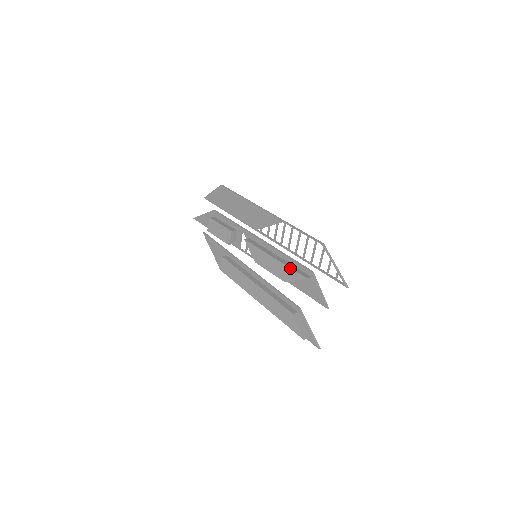
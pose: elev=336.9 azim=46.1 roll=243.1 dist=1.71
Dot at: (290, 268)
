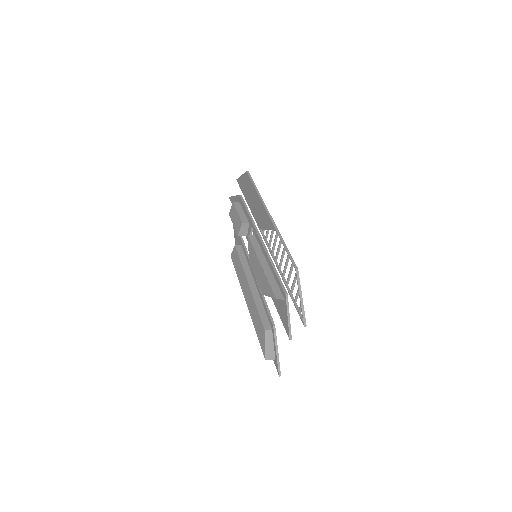
Dot at: (268, 282)
